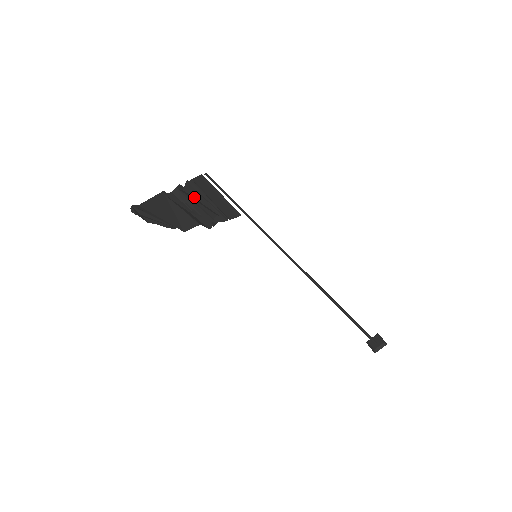
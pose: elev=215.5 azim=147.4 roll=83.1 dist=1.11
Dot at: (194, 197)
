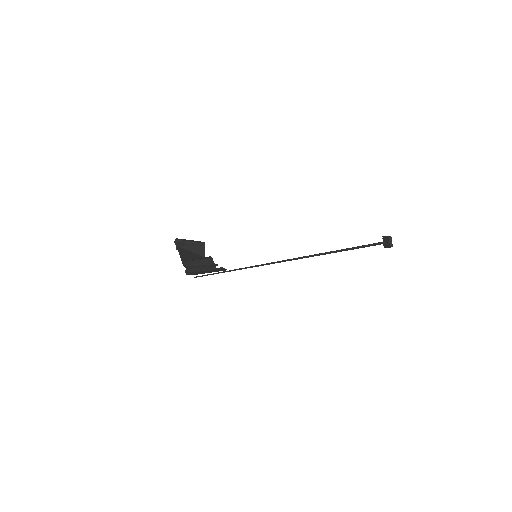
Dot at: occluded
